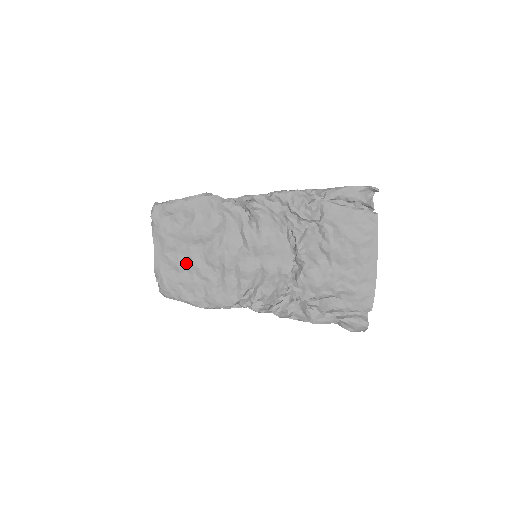
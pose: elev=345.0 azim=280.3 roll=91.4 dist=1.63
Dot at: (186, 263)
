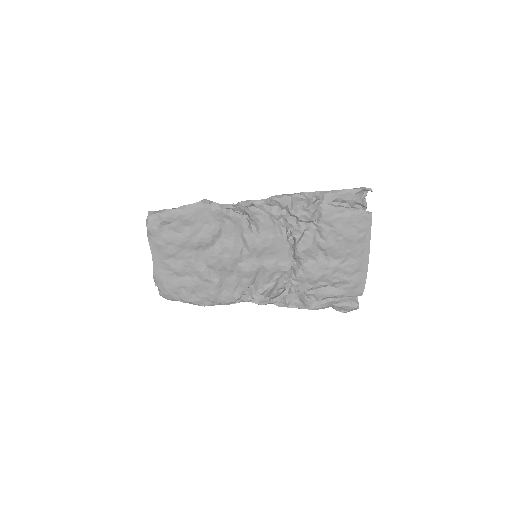
Dot at: (186, 268)
